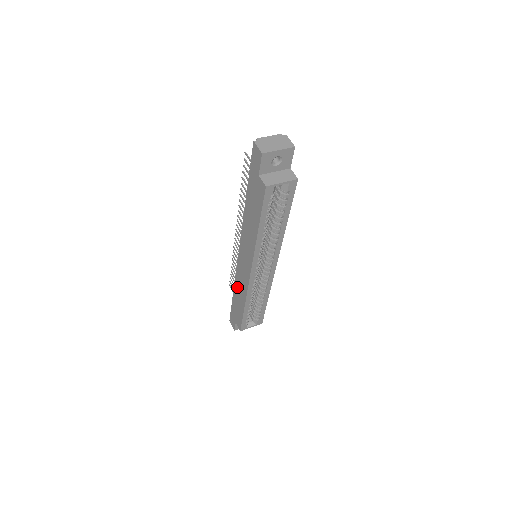
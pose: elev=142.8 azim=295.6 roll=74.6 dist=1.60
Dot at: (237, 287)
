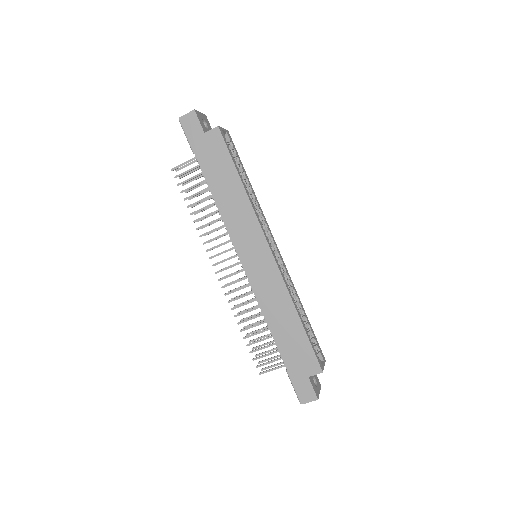
Dot at: (272, 315)
